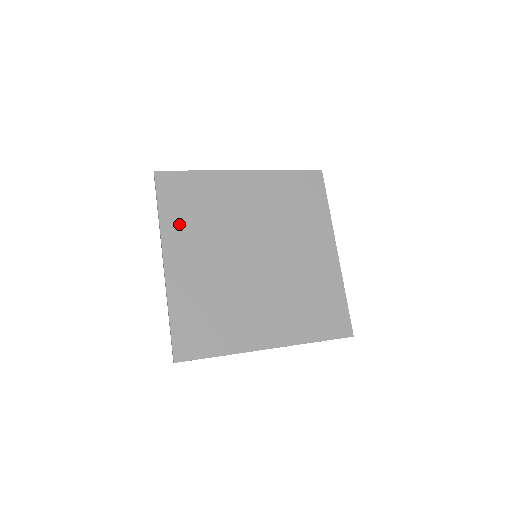
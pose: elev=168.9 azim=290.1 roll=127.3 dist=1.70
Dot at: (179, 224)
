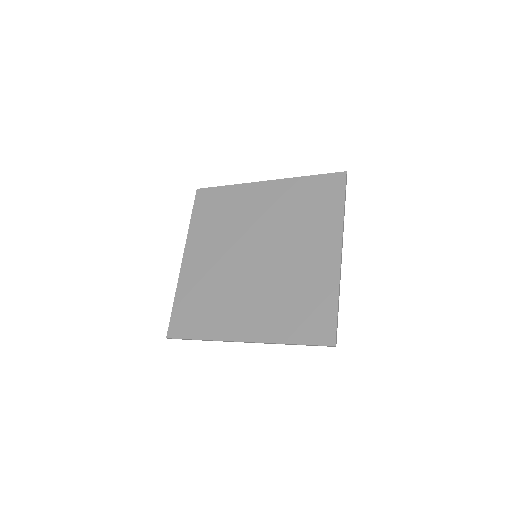
Dot at: (202, 229)
